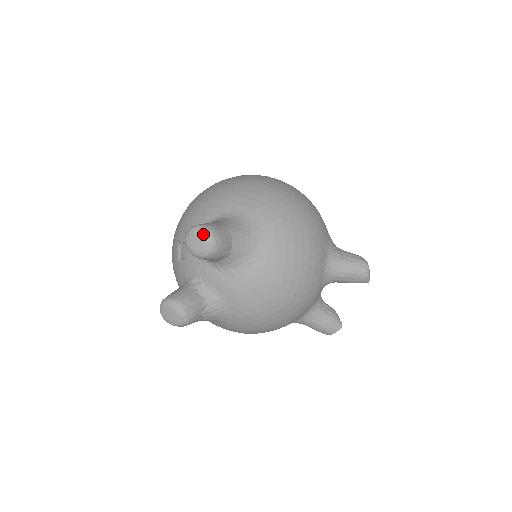
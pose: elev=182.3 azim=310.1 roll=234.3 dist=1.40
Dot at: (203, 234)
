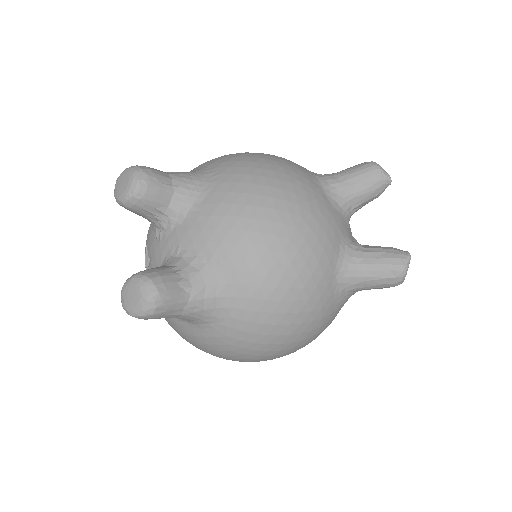
Dot at: (125, 172)
